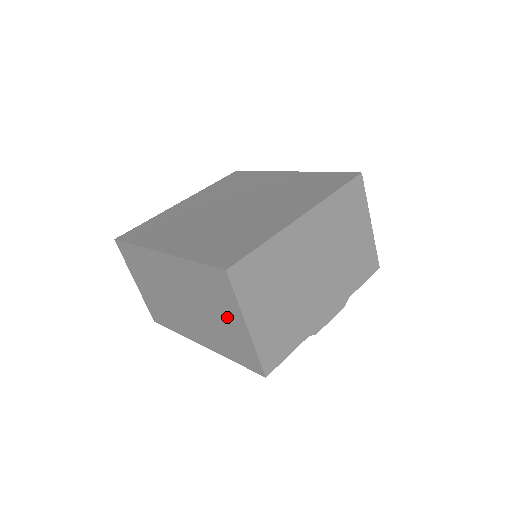
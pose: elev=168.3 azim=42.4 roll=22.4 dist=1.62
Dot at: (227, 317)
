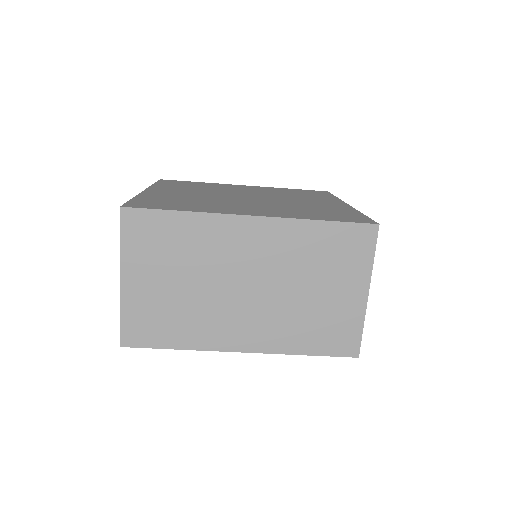
Dot at: (338, 288)
